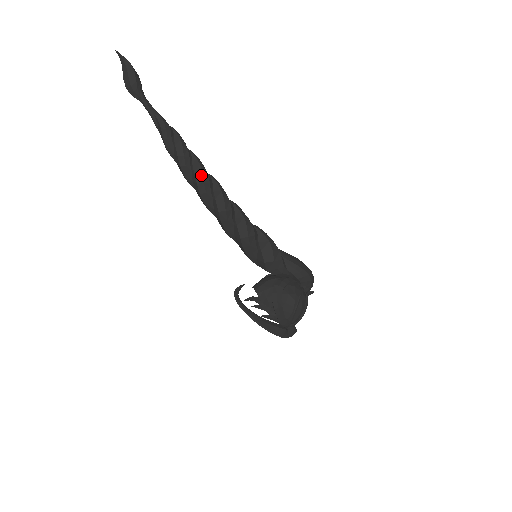
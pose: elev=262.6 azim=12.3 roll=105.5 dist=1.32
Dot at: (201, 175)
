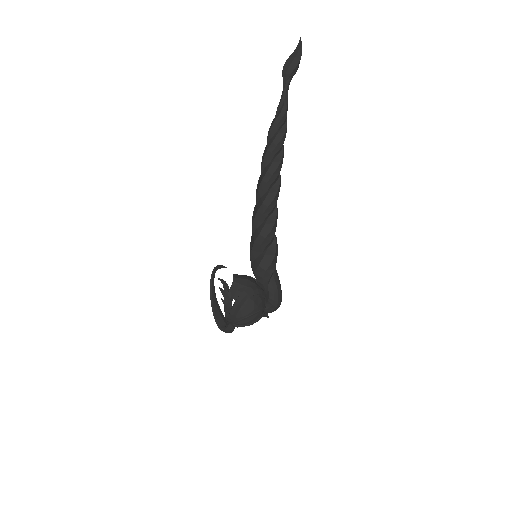
Dot at: (275, 168)
